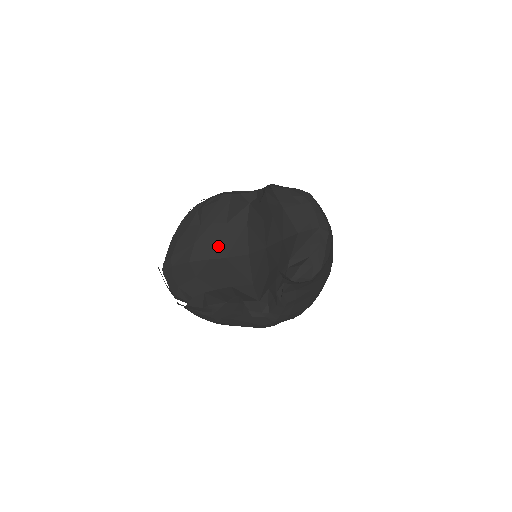
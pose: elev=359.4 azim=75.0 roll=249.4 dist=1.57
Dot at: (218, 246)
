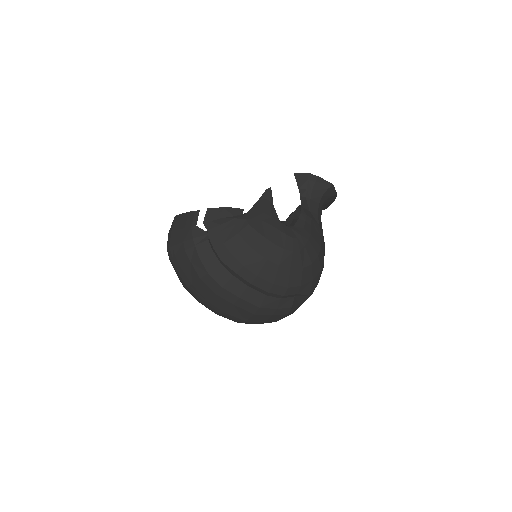
Dot at: occluded
